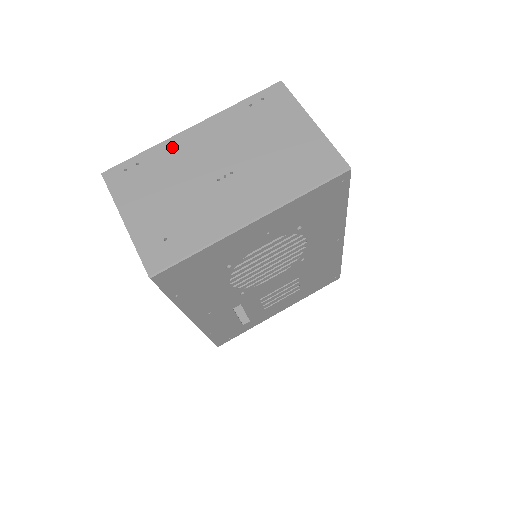
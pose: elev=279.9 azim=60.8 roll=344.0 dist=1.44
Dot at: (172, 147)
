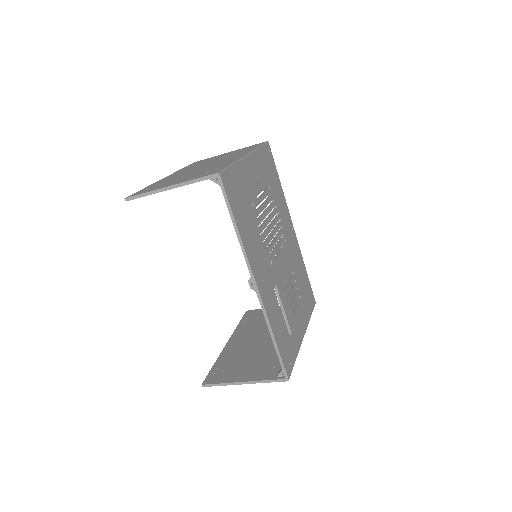
Dot at: occluded
